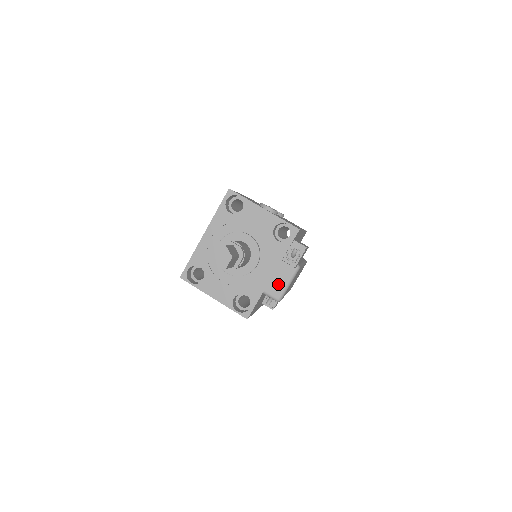
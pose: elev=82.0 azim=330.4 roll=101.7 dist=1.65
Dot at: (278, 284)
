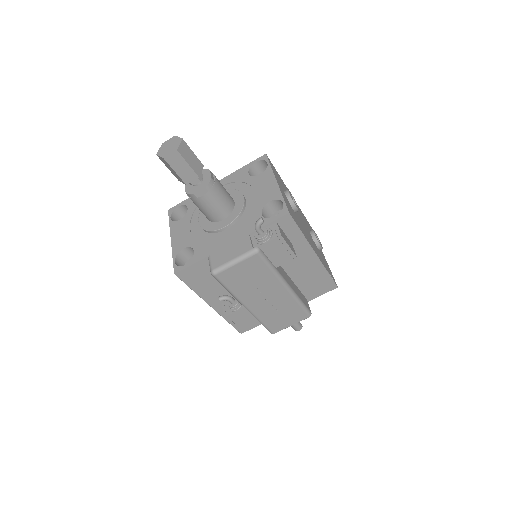
Dot at: (226, 255)
